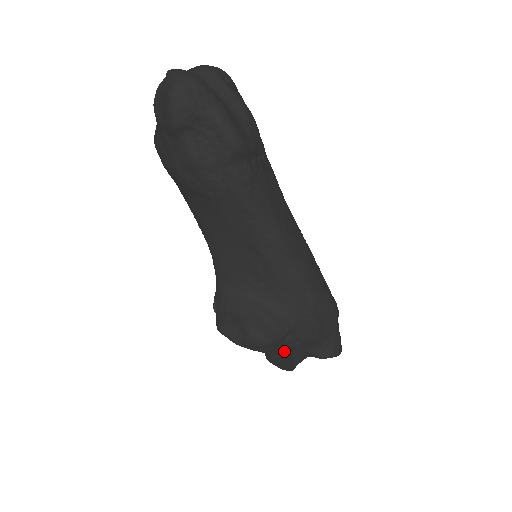
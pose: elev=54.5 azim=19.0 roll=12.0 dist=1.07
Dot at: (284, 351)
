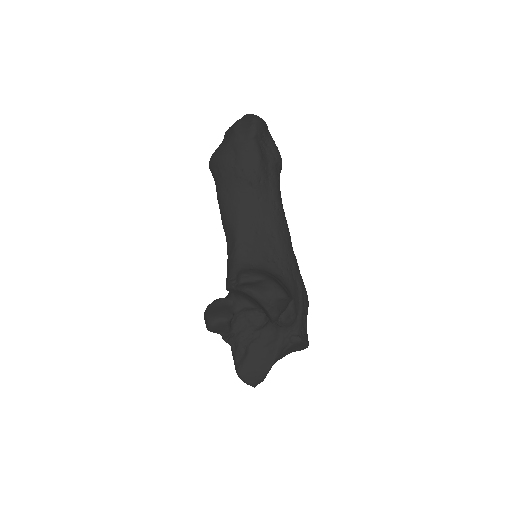
Dot at: (265, 348)
